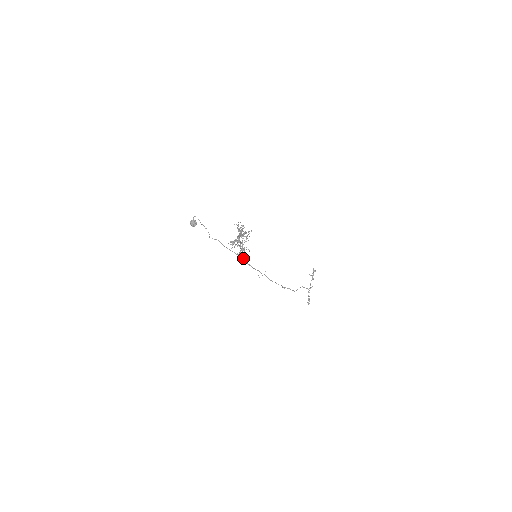
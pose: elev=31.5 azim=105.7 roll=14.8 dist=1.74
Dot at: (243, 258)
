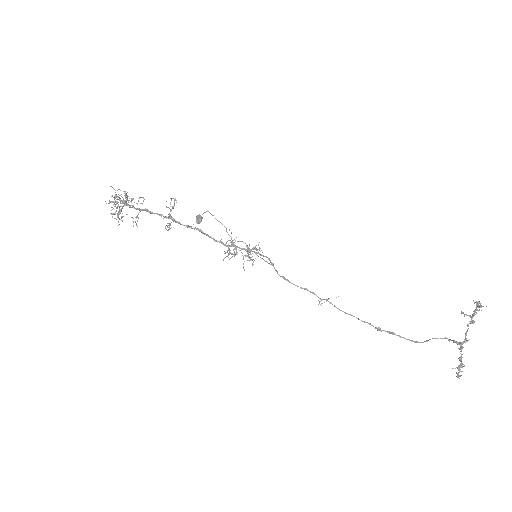
Dot at: (274, 267)
